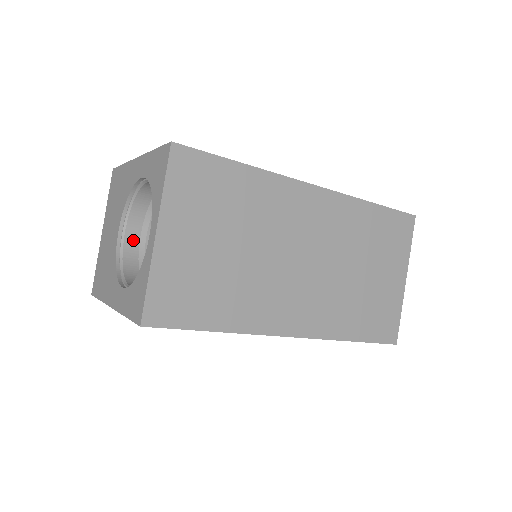
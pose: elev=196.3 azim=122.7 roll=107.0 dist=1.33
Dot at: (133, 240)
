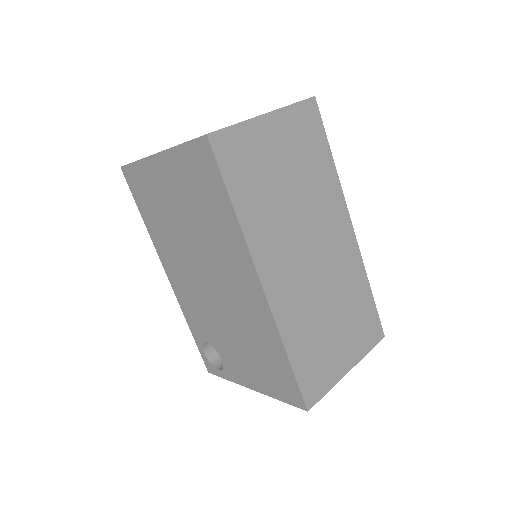
Dot at: occluded
